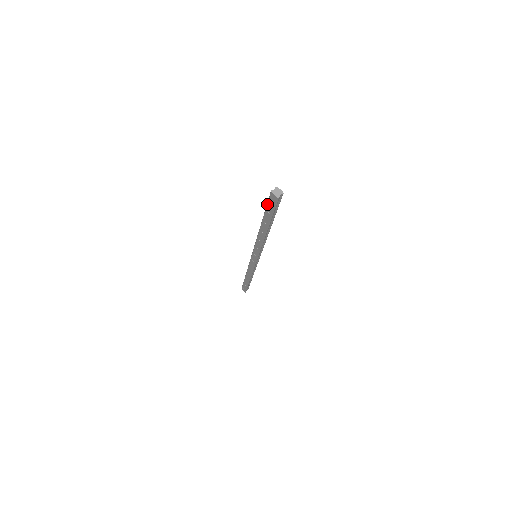
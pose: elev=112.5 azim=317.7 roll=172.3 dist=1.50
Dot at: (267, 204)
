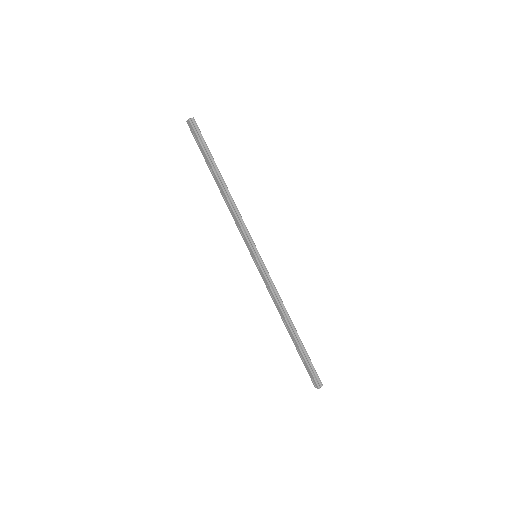
Dot at: (196, 141)
